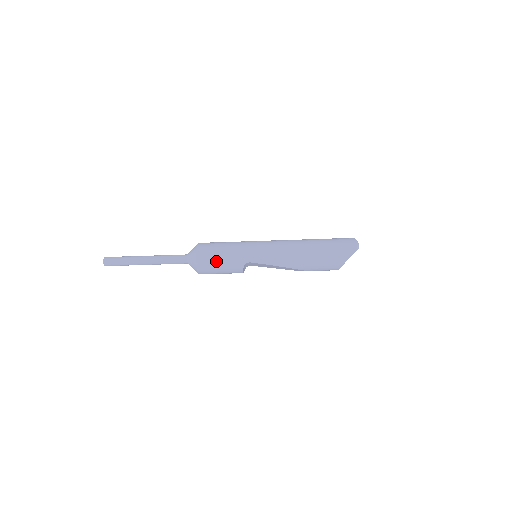
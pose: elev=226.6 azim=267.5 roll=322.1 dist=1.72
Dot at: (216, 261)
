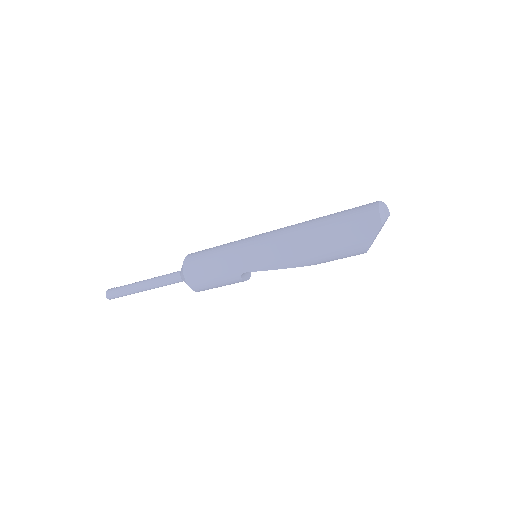
Dot at: (207, 279)
